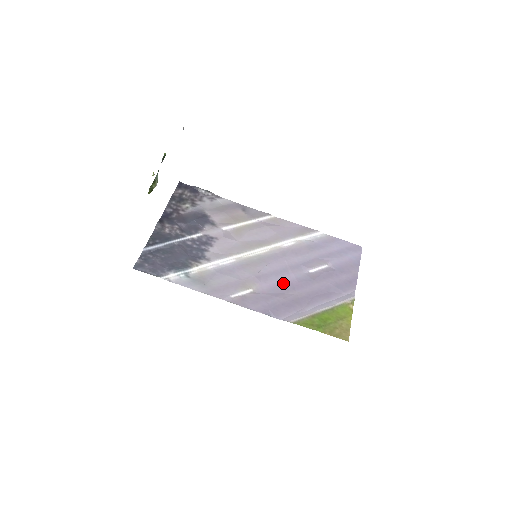
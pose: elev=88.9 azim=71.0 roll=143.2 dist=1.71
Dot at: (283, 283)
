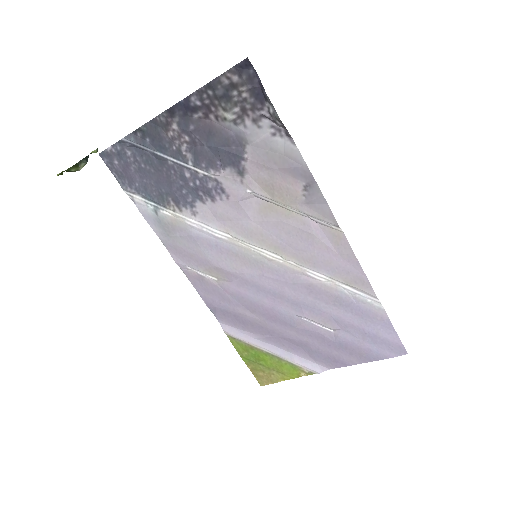
Dot at: (257, 302)
